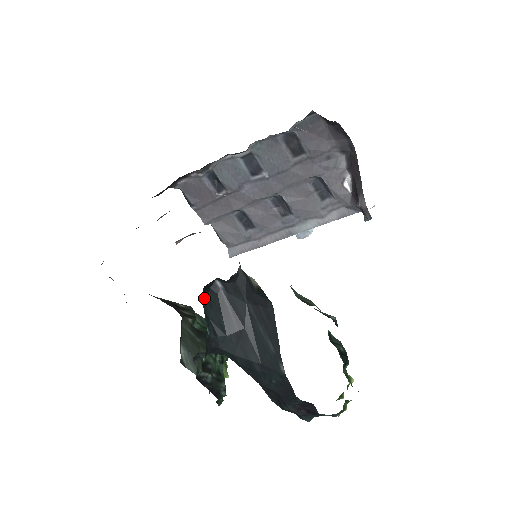
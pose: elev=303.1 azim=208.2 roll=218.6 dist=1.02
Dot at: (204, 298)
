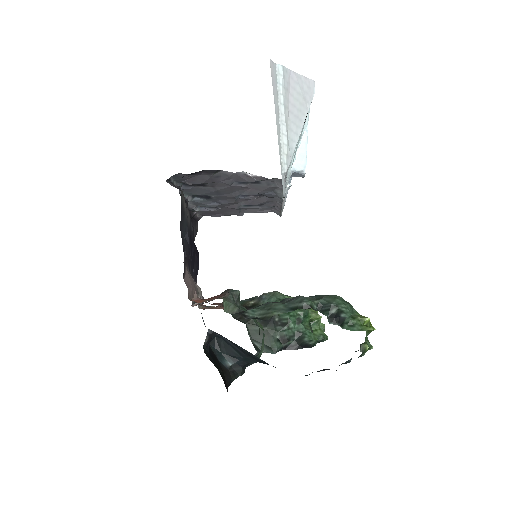
Dot at: (216, 346)
